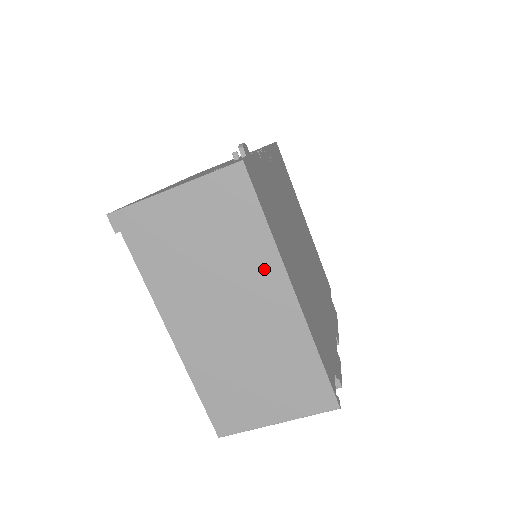
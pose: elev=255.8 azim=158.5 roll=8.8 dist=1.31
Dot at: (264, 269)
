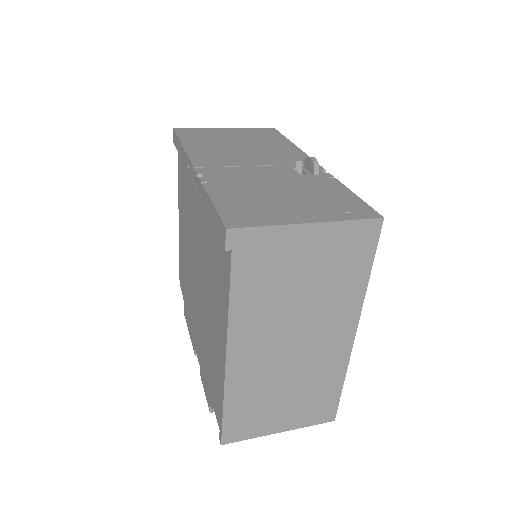
Dot at: (345, 312)
